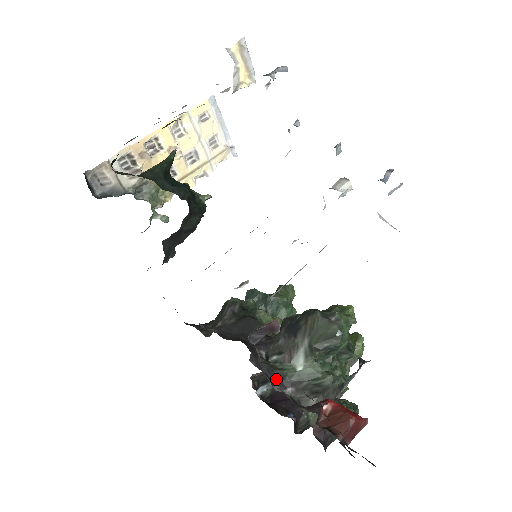
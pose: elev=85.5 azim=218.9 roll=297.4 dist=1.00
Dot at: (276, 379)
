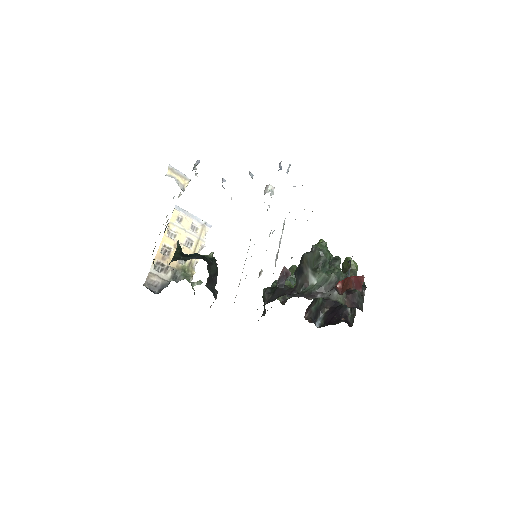
Dot at: (308, 296)
